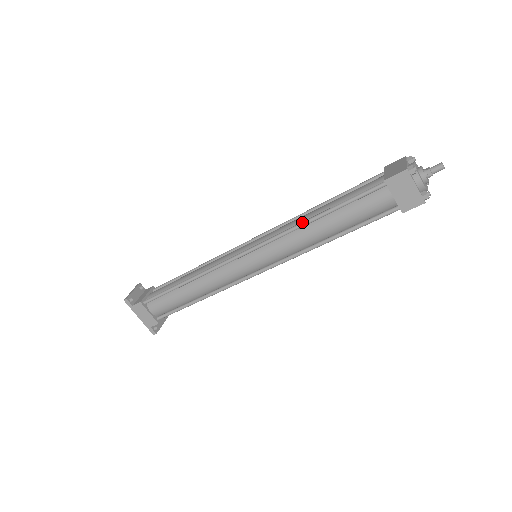
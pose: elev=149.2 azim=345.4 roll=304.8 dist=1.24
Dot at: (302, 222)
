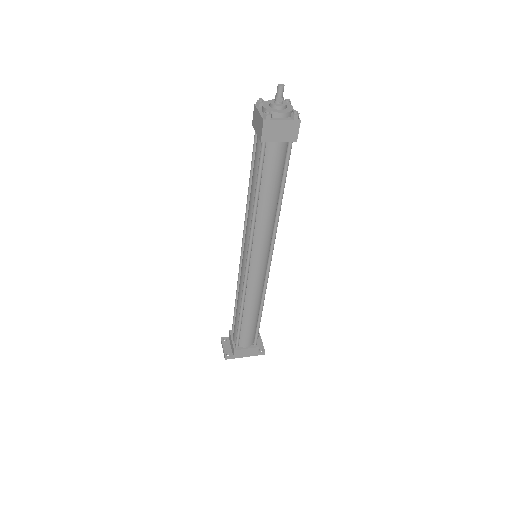
Dot at: (252, 215)
